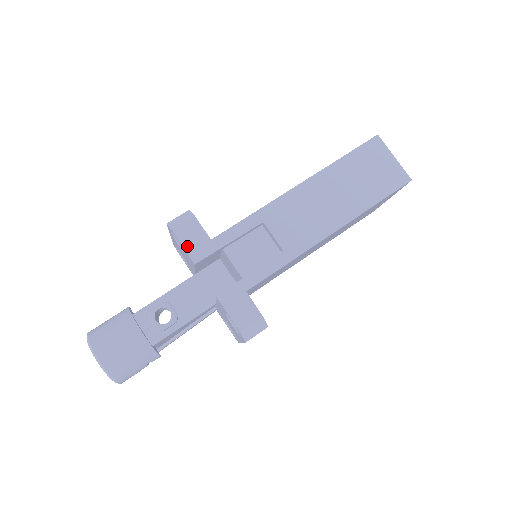
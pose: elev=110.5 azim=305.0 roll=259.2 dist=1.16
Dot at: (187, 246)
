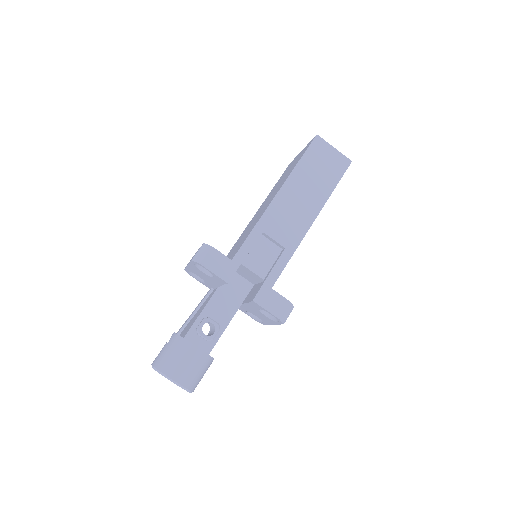
Dot at: (216, 272)
